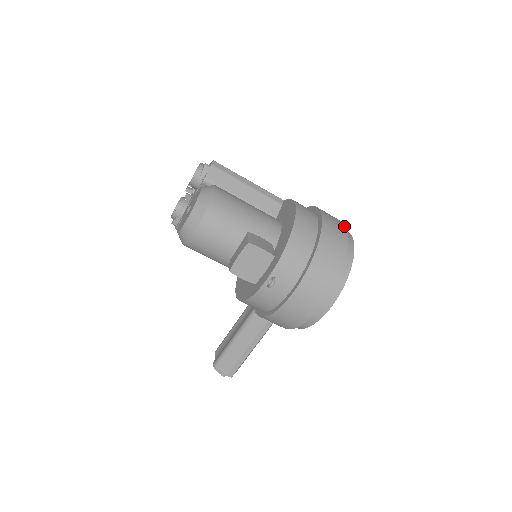
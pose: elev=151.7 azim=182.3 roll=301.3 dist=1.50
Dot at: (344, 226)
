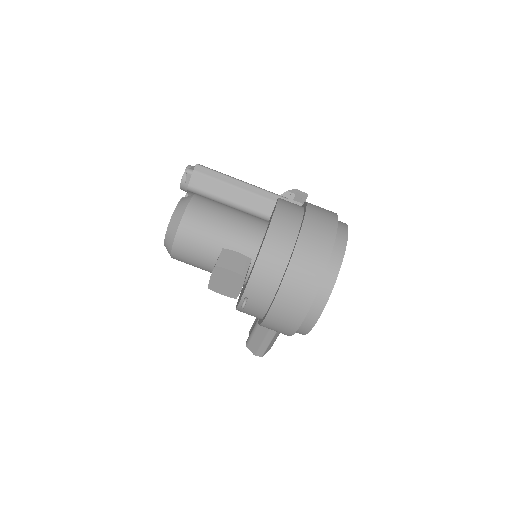
Dot at: (334, 232)
